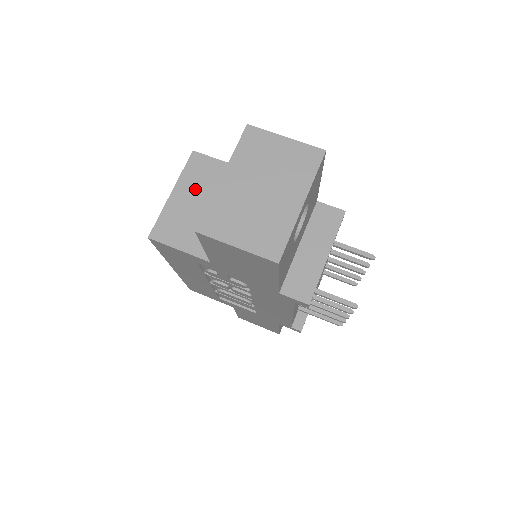
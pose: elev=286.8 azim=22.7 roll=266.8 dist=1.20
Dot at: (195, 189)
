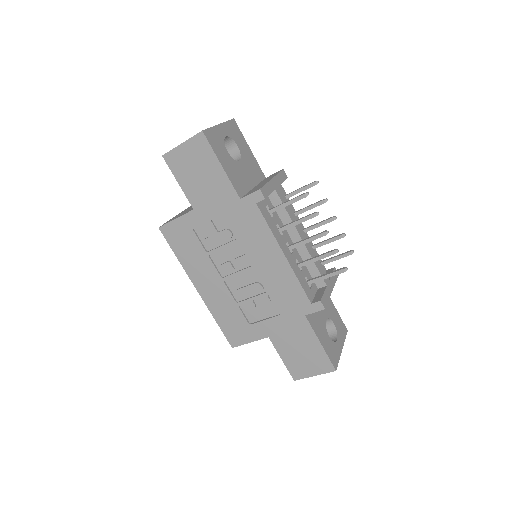
Dot at: occluded
